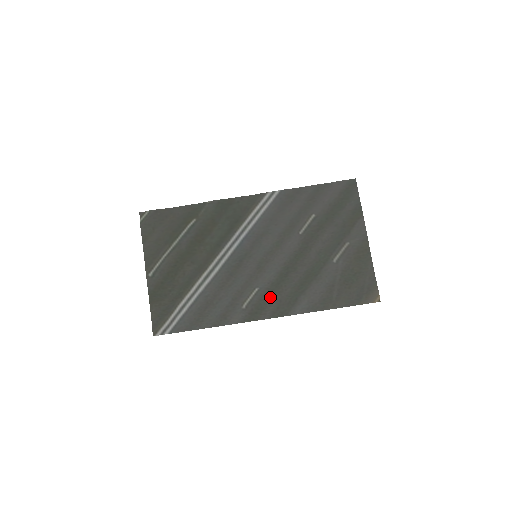
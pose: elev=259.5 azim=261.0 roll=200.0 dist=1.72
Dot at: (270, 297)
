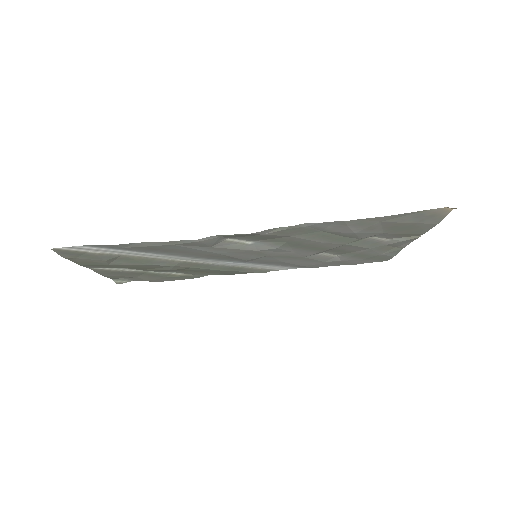
Dot at: (270, 238)
